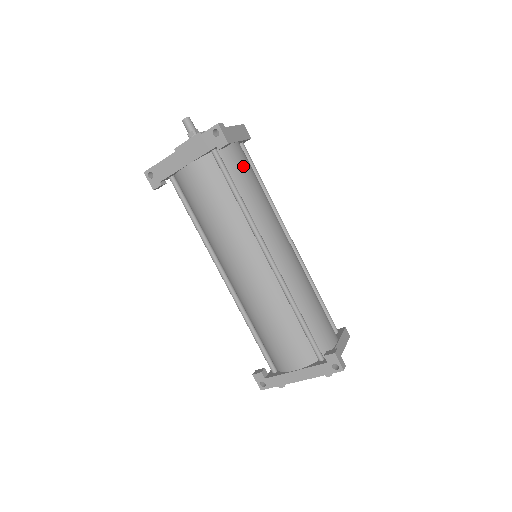
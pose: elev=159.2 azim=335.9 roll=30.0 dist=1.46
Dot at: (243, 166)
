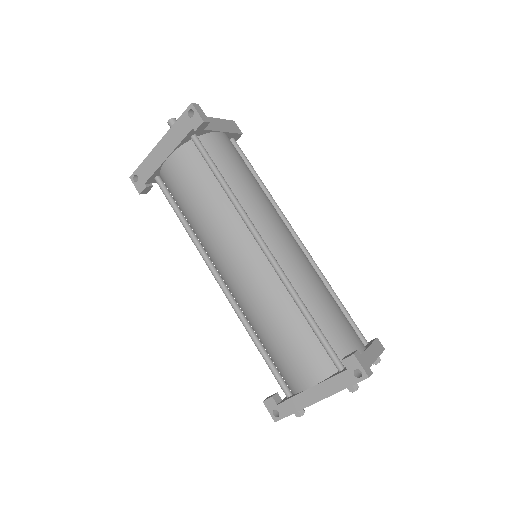
Dot at: (229, 153)
